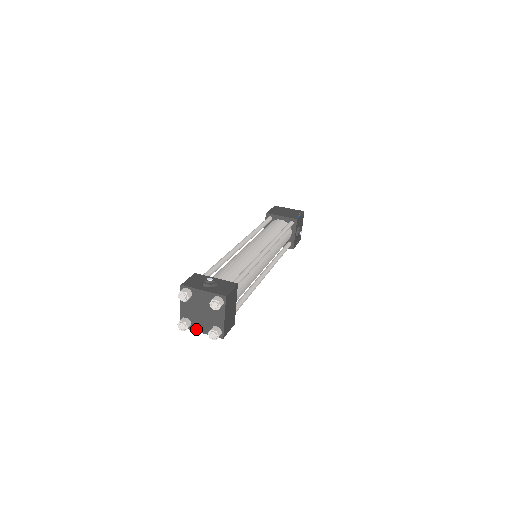
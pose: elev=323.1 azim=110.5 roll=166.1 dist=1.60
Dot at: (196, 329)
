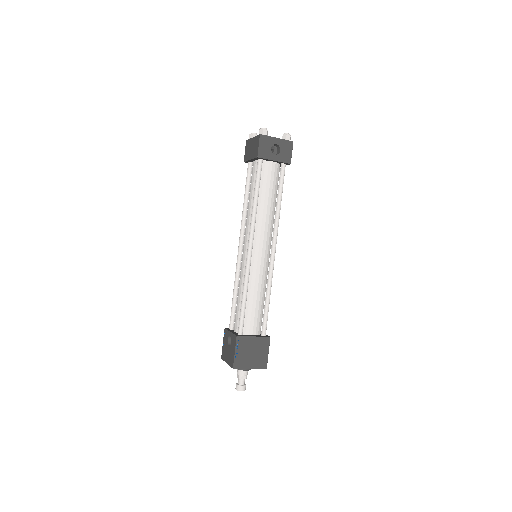
Dot at: (272, 137)
